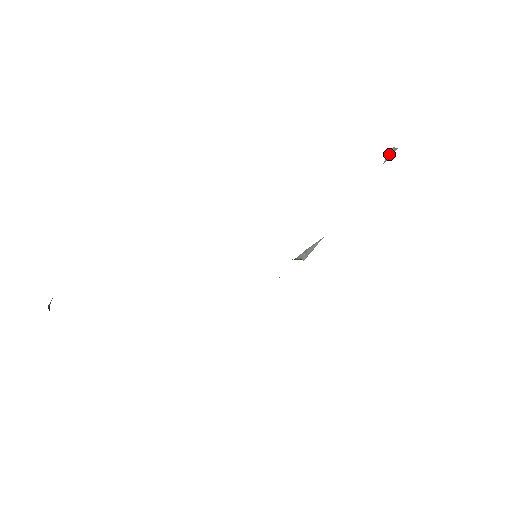
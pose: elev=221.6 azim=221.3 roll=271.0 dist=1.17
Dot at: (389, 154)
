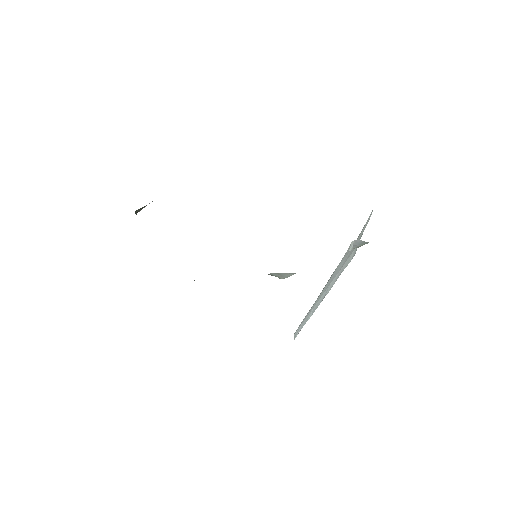
Dot at: (357, 243)
